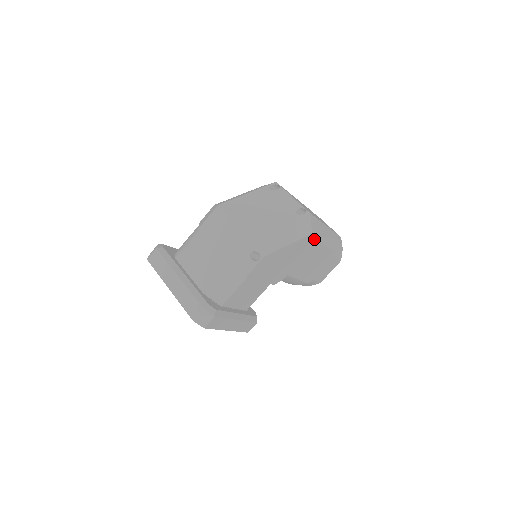
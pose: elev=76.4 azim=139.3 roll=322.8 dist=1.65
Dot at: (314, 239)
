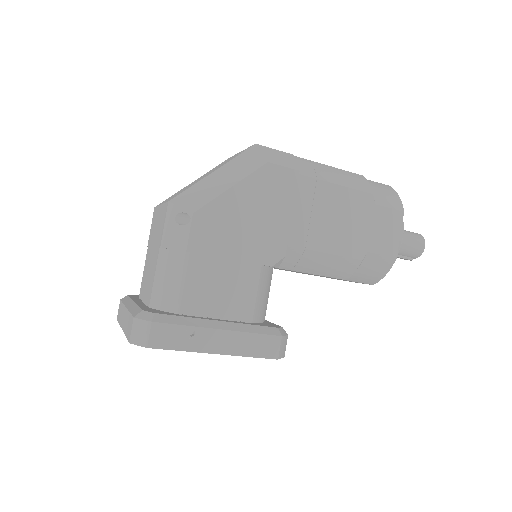
Dot at: (286, 173)
